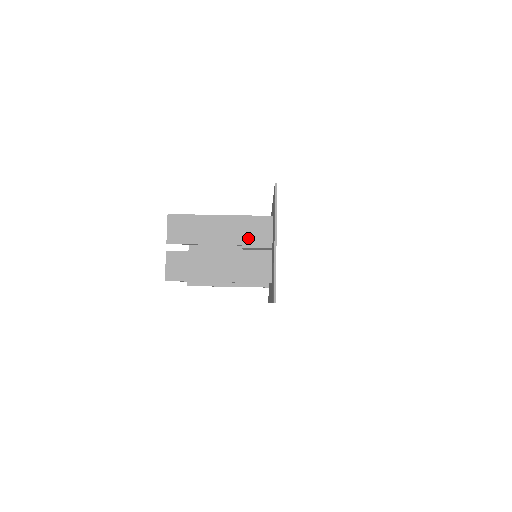
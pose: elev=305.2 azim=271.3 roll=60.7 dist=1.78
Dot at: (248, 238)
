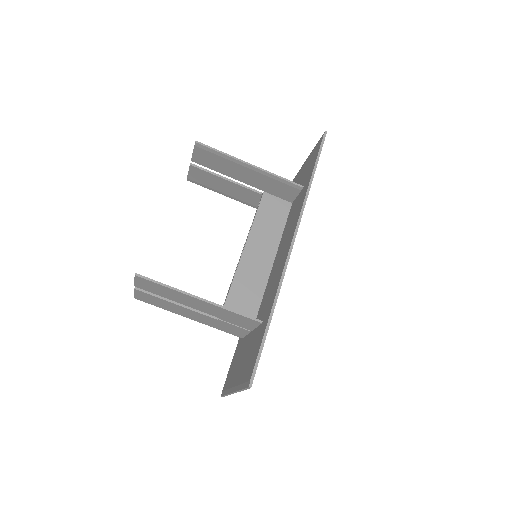
Dot at: (228, 319)
